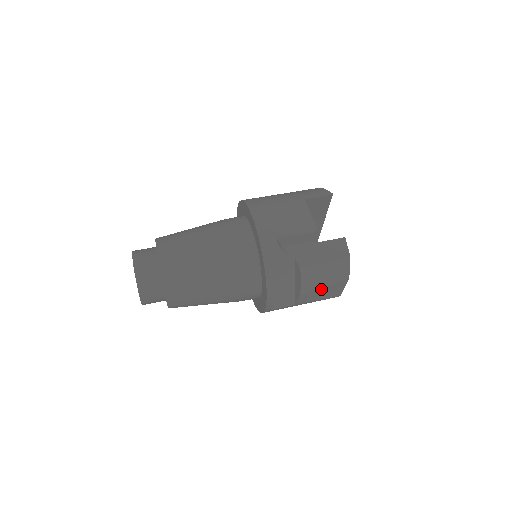
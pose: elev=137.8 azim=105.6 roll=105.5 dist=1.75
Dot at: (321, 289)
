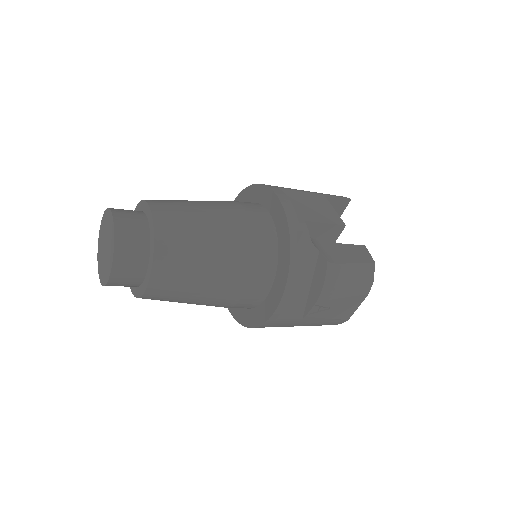
Dot at: (339, 299)
